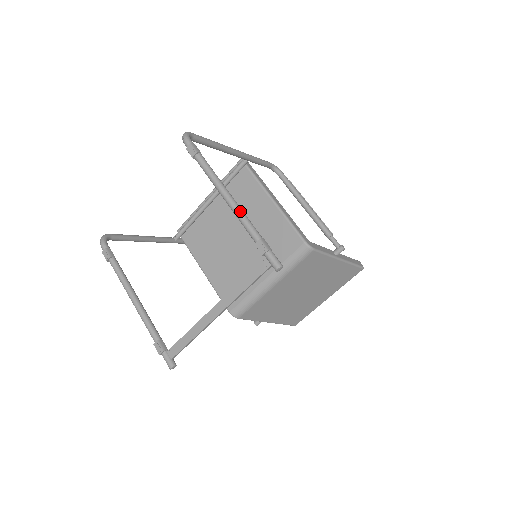
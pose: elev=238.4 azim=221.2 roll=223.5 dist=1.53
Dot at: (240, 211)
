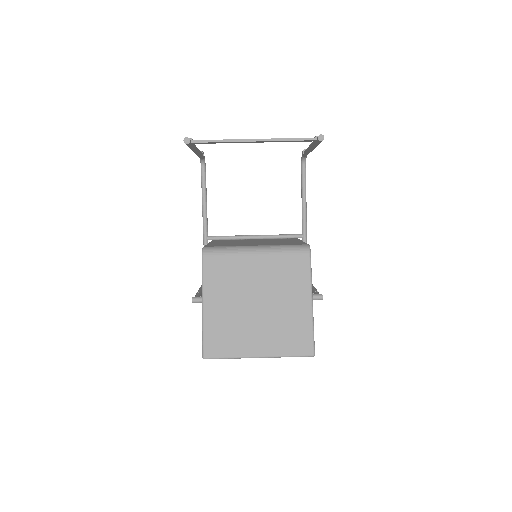
Dot at: occluded
